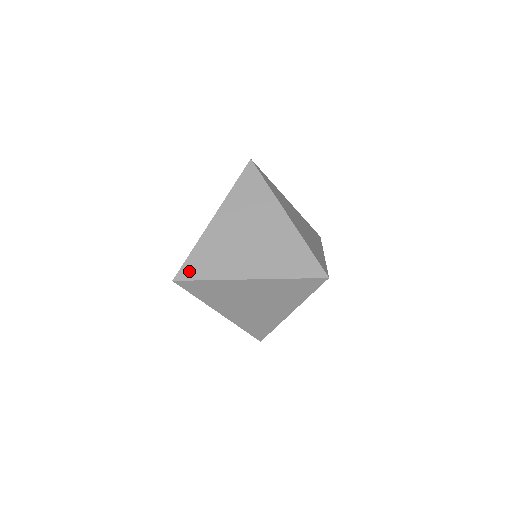
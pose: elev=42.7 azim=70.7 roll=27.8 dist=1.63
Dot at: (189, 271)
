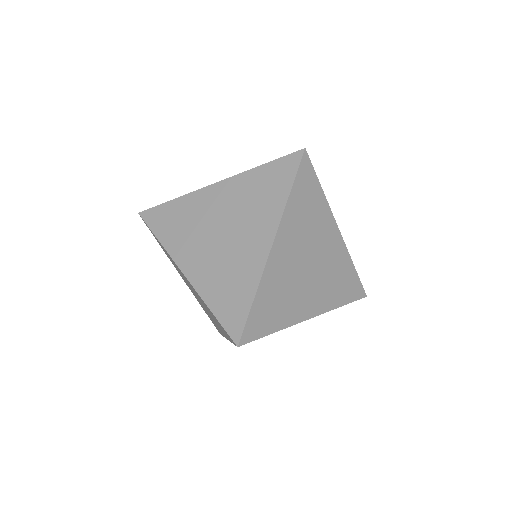
Dot at: (255, 327)
